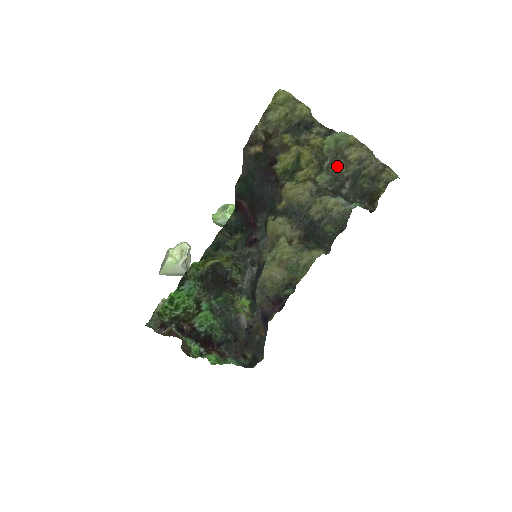
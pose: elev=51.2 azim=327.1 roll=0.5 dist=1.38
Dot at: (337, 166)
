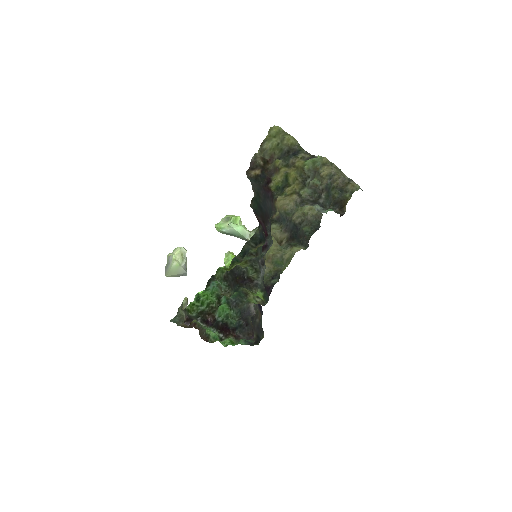
Dot at: (315, 181)
